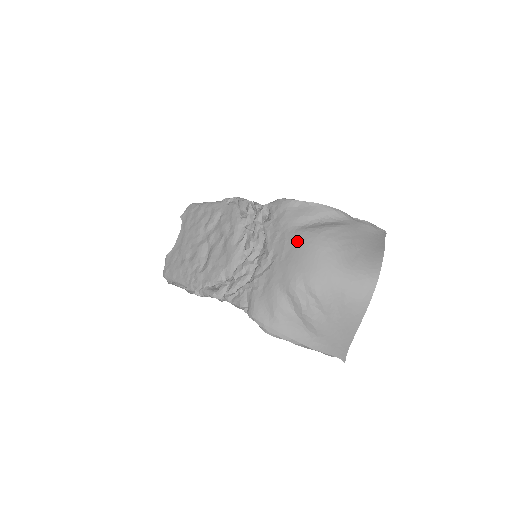
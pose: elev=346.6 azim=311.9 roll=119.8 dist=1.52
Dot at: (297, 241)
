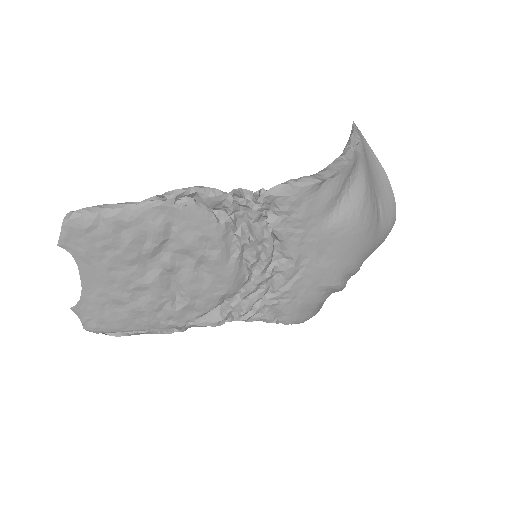
Dot at: (336, 238)
